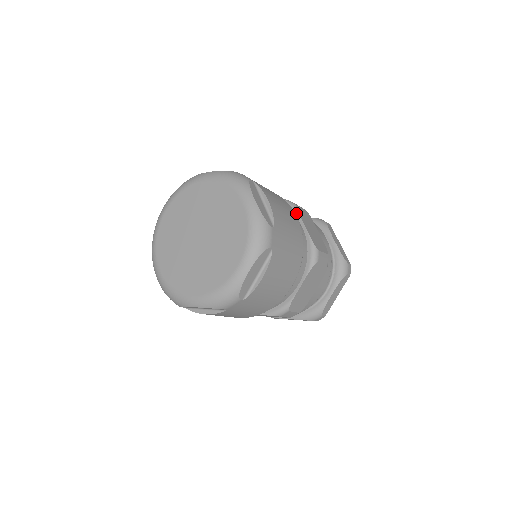
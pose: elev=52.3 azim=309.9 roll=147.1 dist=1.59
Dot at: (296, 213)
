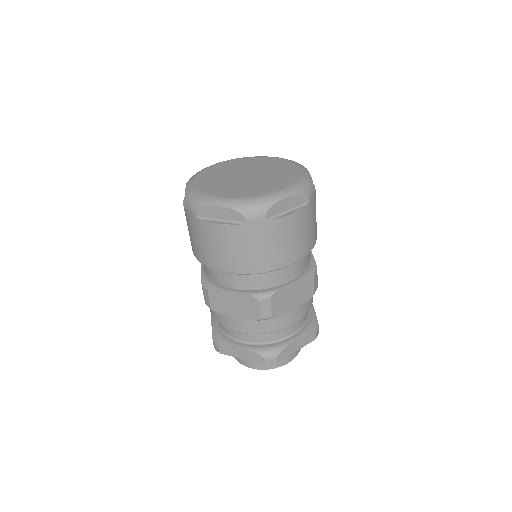
Dot at: occluded
